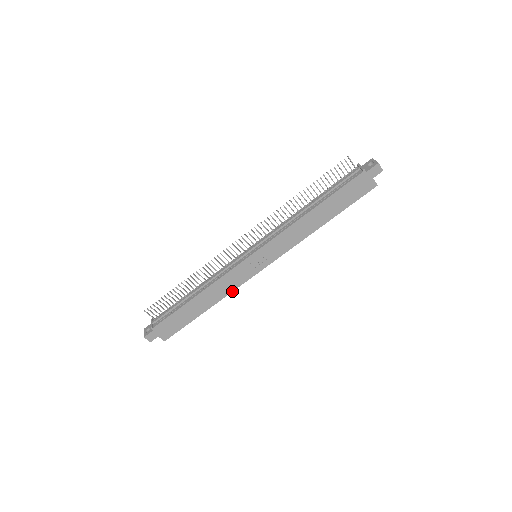
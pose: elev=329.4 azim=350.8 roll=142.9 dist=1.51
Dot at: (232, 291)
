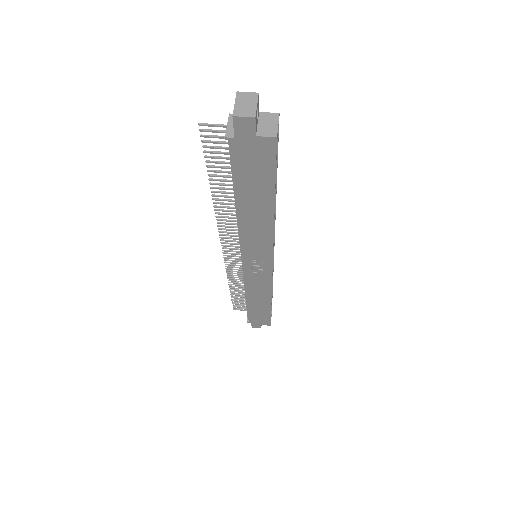
Dot at: (271, 289)
